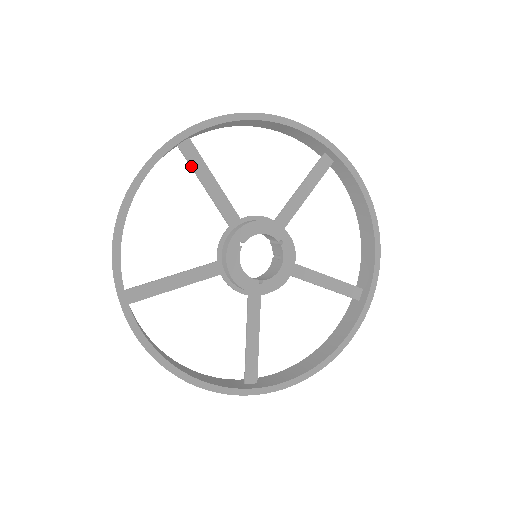
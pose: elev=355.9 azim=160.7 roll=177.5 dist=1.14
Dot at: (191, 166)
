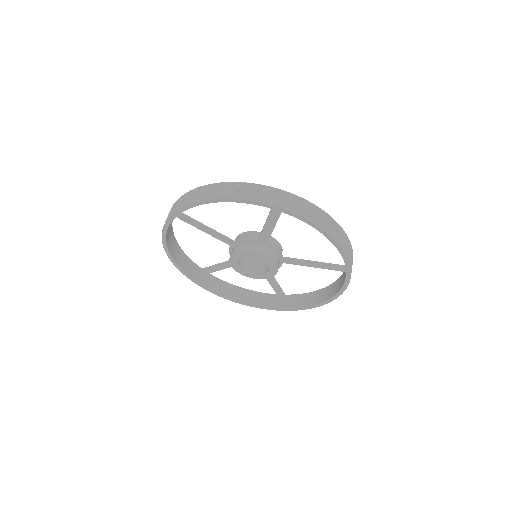
Dot at: (188, 223)
